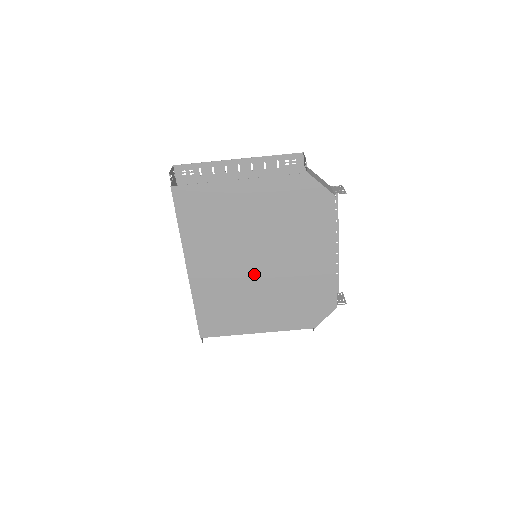
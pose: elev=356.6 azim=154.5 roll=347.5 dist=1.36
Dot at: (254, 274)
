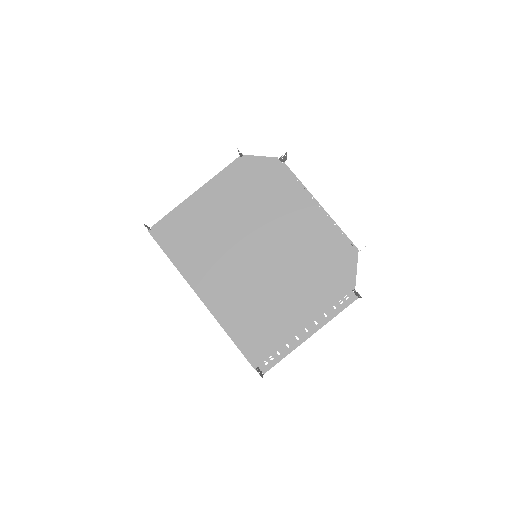
Dot at: (260, 267)
